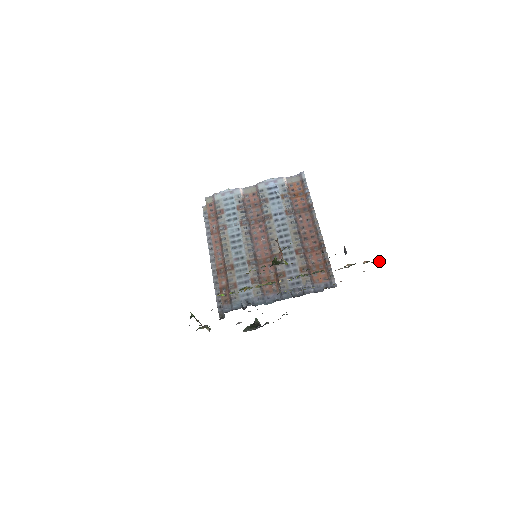
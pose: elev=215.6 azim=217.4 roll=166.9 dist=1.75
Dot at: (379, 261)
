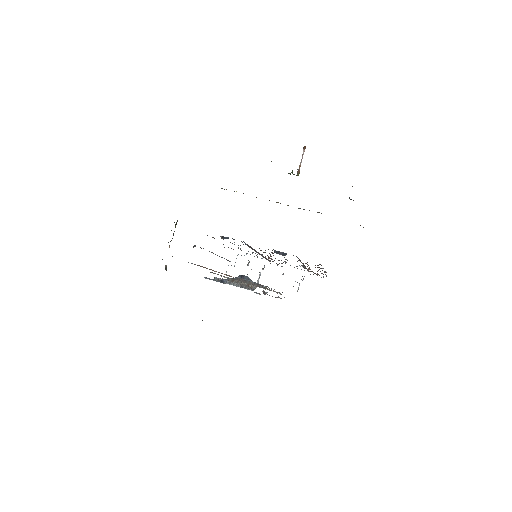
Dot at: occluded
